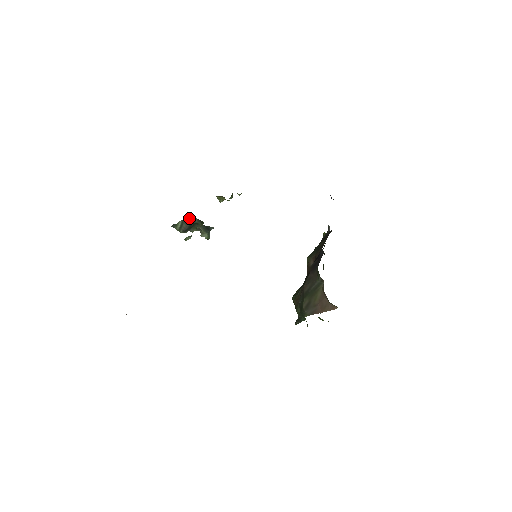
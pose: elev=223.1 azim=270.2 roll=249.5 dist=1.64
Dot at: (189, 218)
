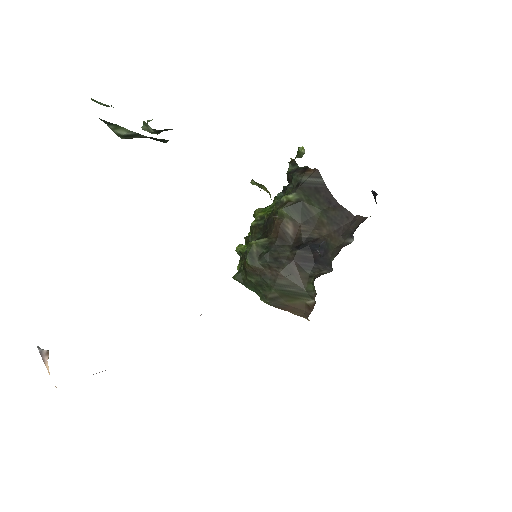
Dot at: (156, 138)
